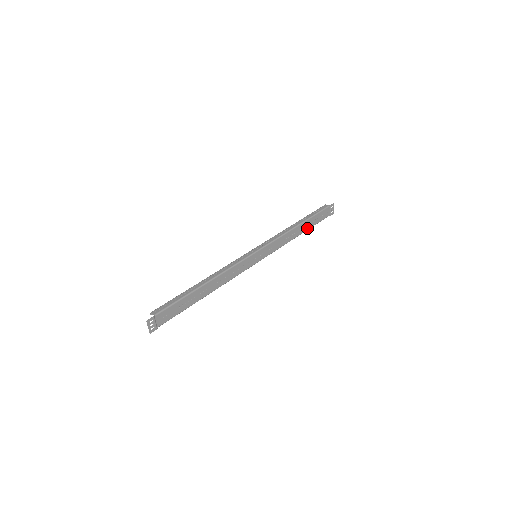
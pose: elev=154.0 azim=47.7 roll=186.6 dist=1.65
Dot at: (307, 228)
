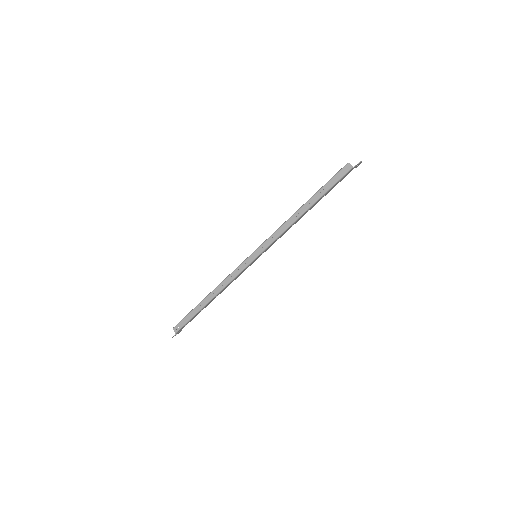
Dot at: occluded
